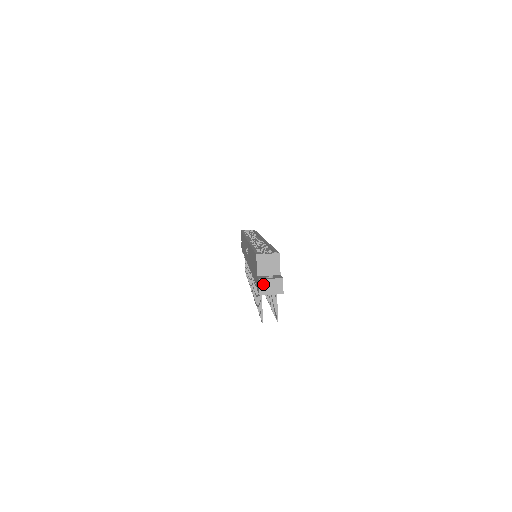
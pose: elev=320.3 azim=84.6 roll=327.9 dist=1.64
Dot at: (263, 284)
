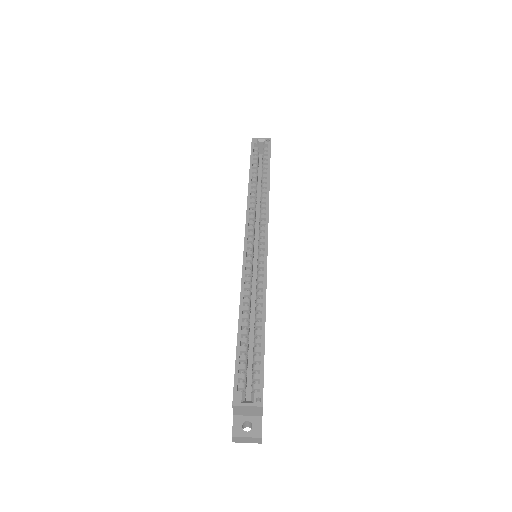
Dot at: (237, 438)
